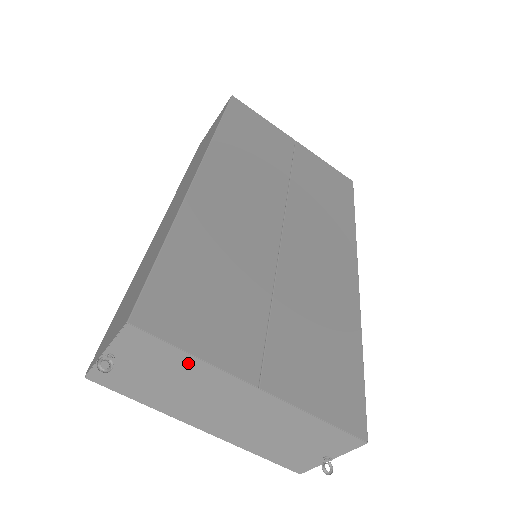
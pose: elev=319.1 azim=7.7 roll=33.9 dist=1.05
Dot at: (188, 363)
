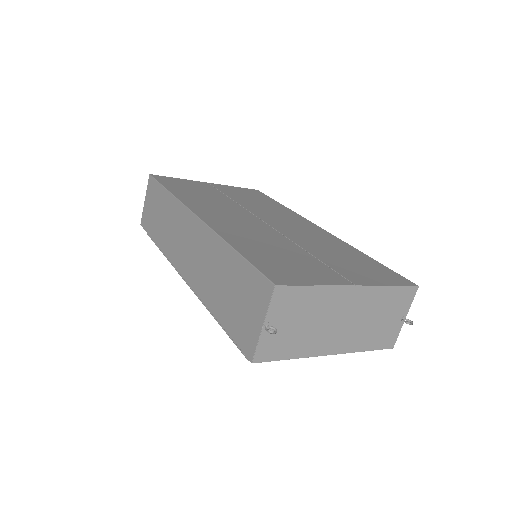
Dot at: (314, 295)
